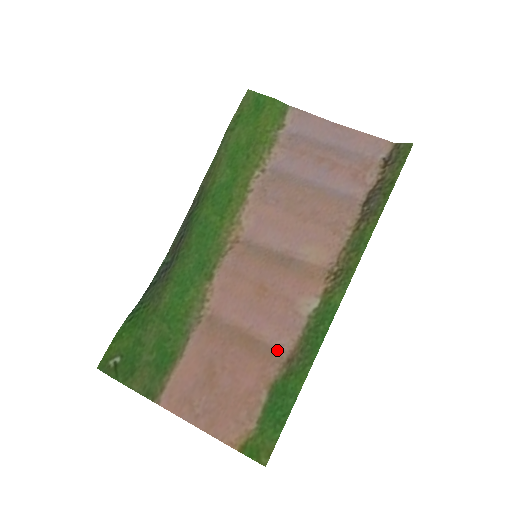
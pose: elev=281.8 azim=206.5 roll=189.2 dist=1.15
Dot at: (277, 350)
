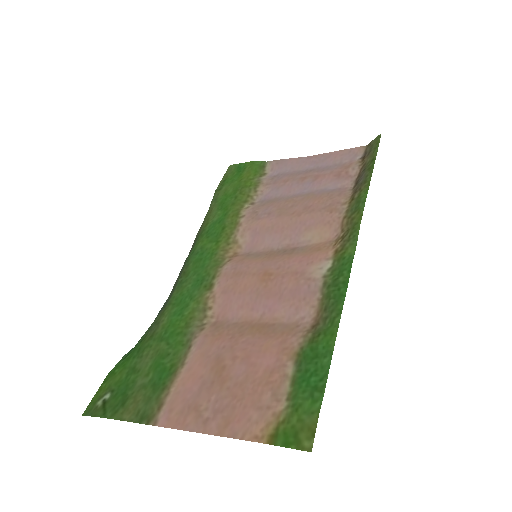
Dot at: (297, 324)
